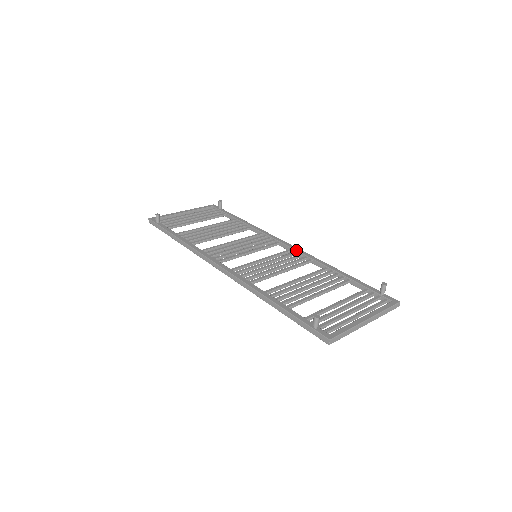
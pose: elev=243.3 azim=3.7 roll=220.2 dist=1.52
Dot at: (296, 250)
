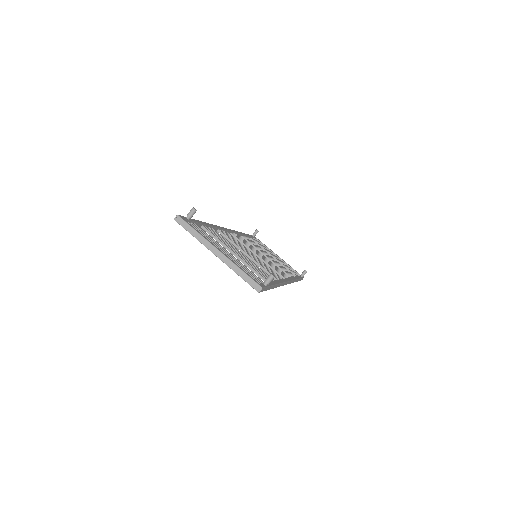
Dot at: occluded
